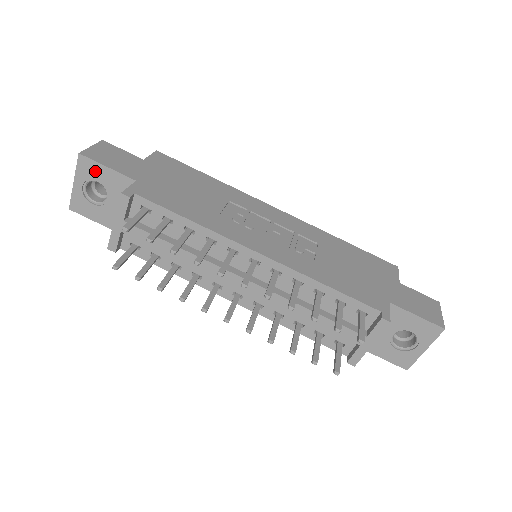
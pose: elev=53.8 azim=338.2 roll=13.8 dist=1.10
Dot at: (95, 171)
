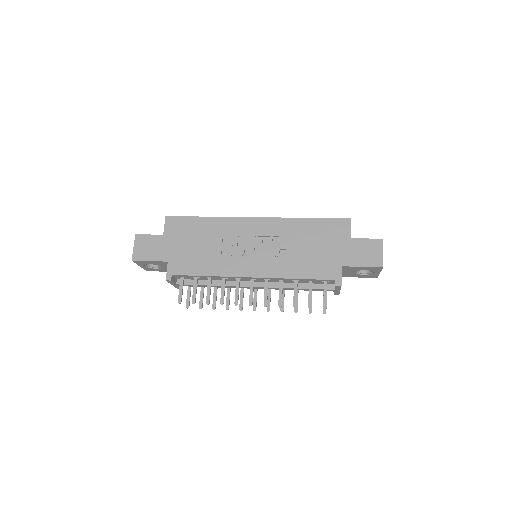
Dot at: (145, 263)
